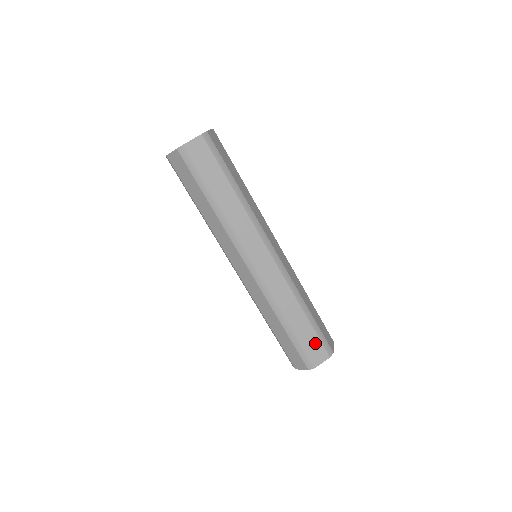
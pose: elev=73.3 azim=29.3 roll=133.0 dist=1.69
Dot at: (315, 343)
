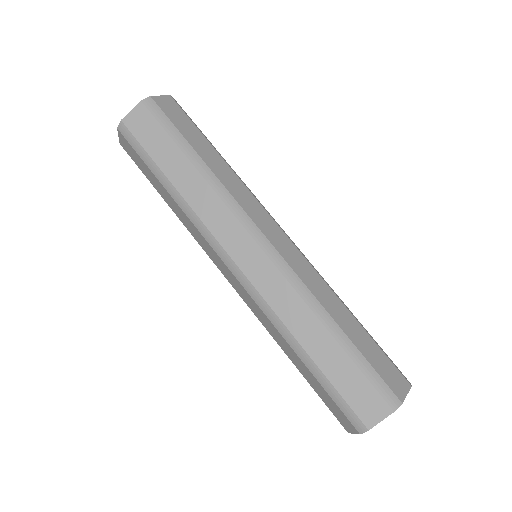
Dot at: (360, 386)
